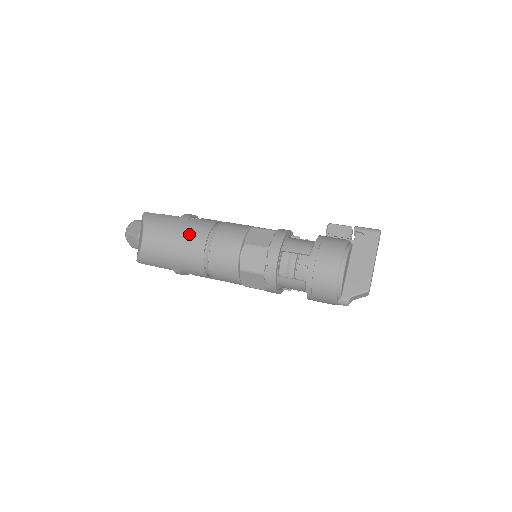
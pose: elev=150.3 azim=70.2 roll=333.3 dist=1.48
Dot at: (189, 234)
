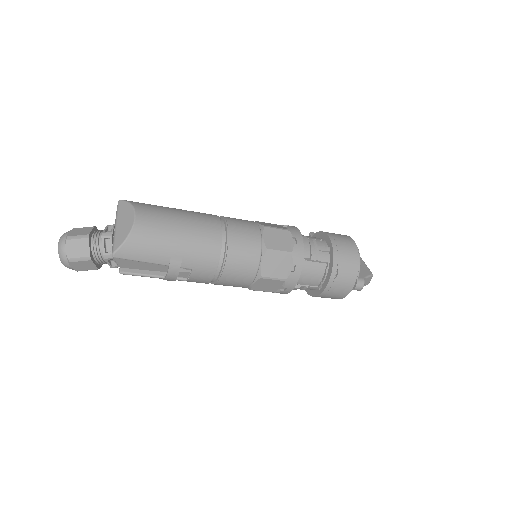
Dot at: (197, 216)
